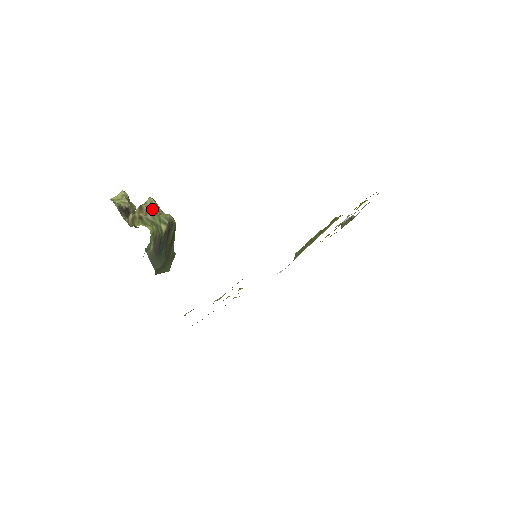
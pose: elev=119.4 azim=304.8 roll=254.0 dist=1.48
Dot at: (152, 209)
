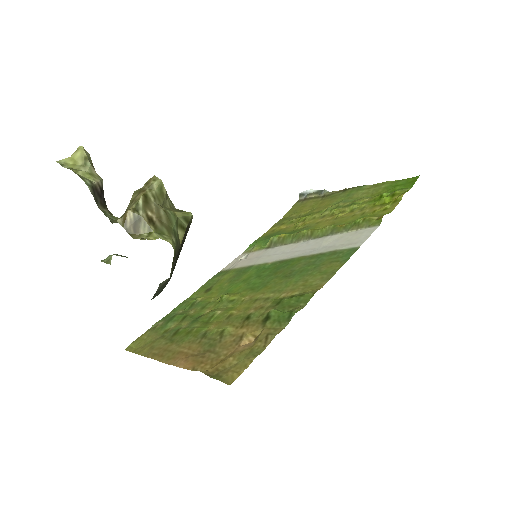
Dot at: (162, 201)
